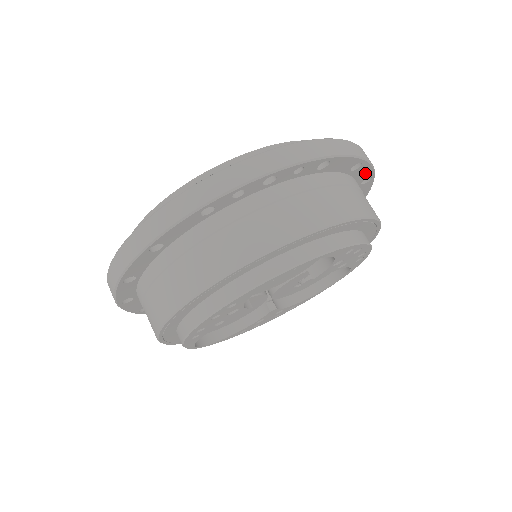
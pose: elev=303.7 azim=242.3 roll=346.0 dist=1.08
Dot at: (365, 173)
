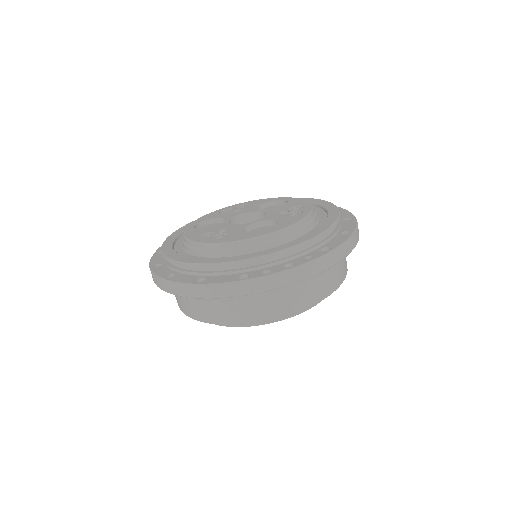
Dot at: occluded
